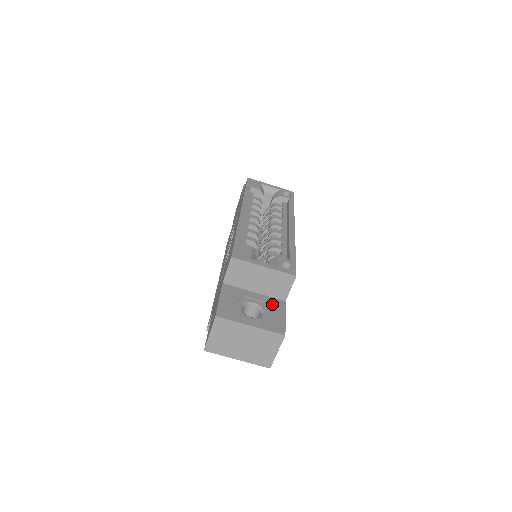
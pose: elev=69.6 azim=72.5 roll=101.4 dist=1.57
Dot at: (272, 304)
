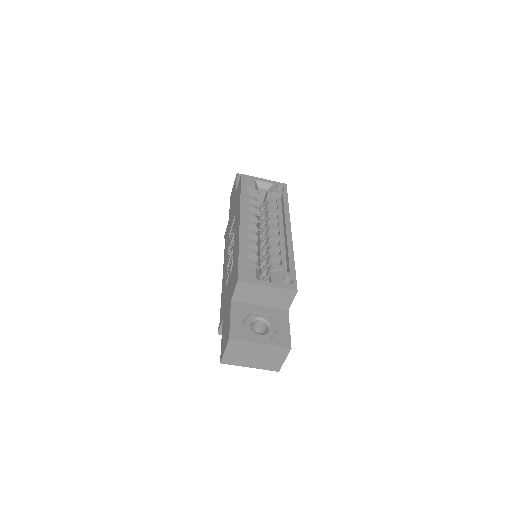
Dot at: (277, 316)
